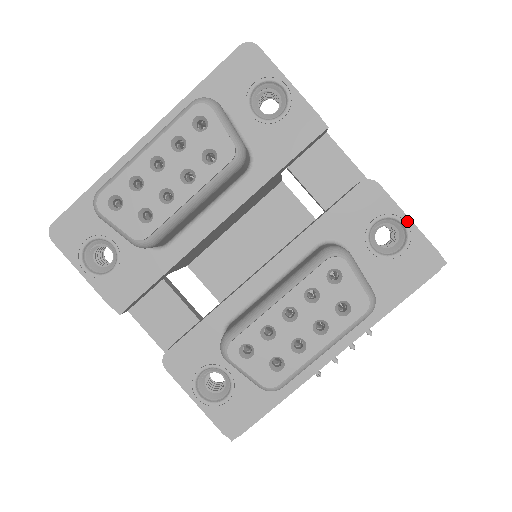
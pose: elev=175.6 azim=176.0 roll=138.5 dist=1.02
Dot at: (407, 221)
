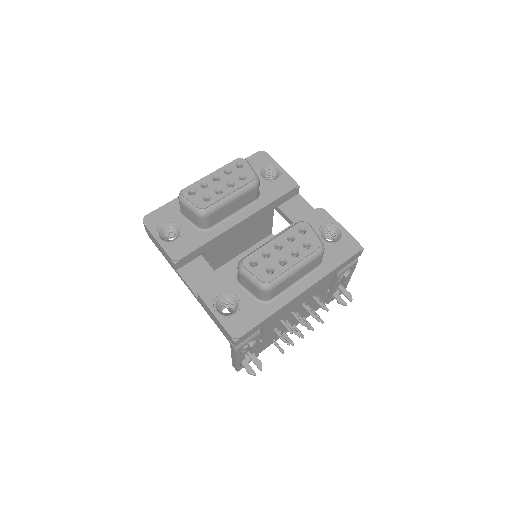
Dot at: (341, 227)
